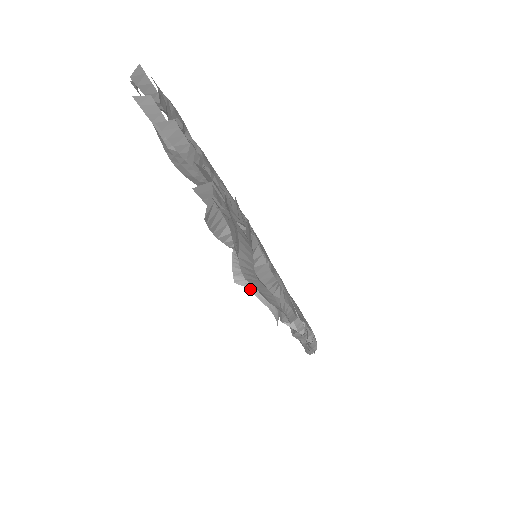
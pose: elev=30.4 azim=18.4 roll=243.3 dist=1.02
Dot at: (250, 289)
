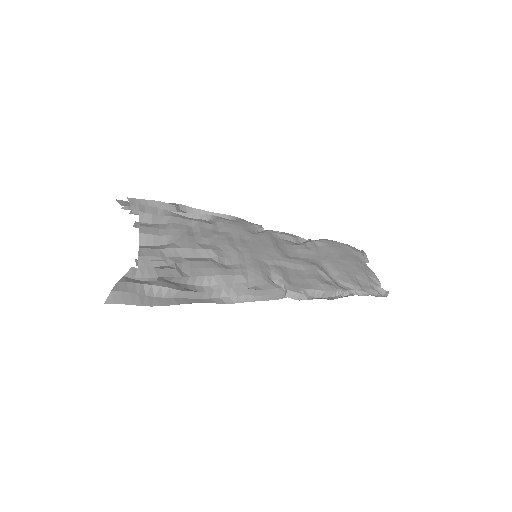
Dot at: occluded
